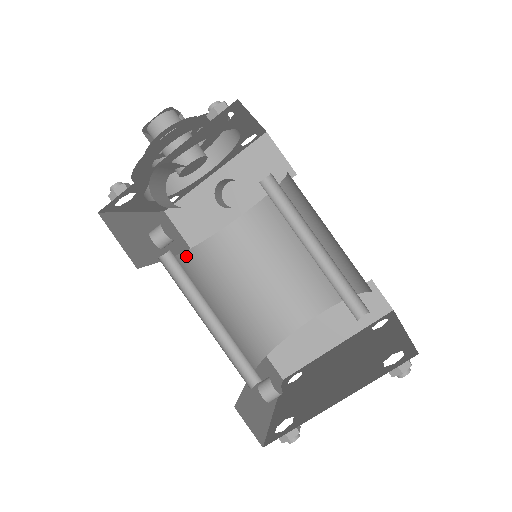
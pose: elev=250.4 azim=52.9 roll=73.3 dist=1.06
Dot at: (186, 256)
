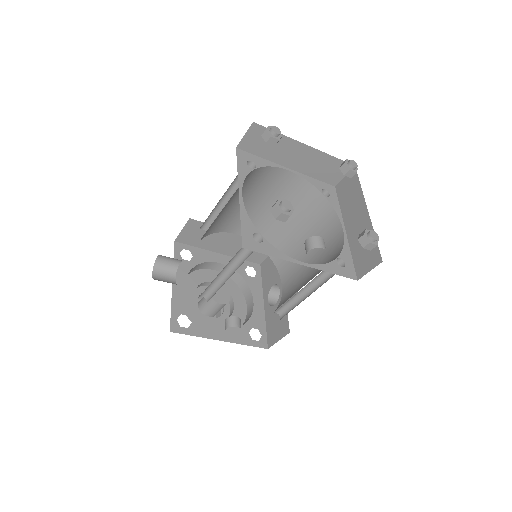
Dot at: occluded
